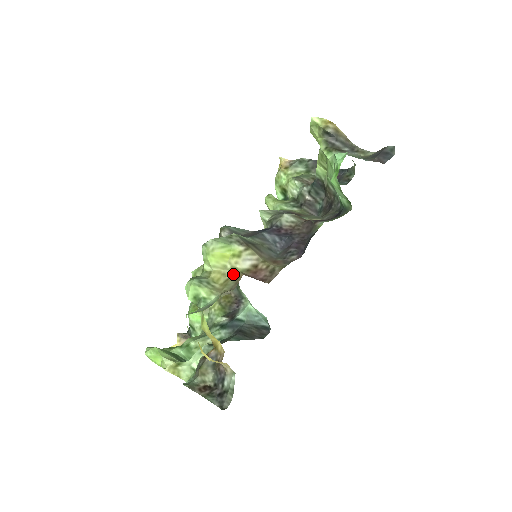
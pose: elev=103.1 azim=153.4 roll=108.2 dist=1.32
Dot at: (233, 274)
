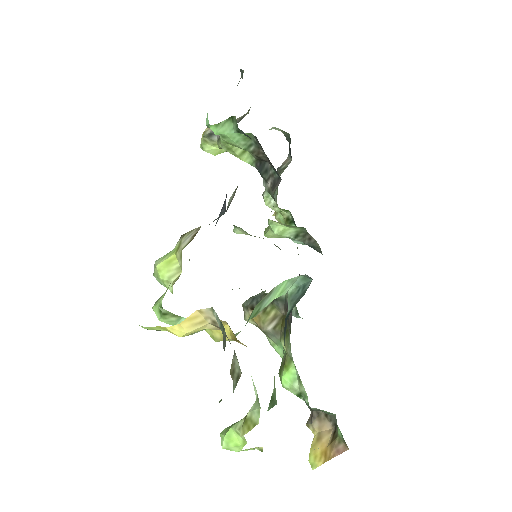
Dot at: (181, 260)
